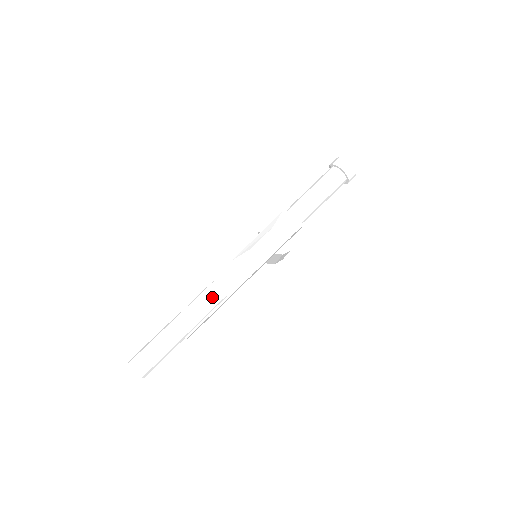
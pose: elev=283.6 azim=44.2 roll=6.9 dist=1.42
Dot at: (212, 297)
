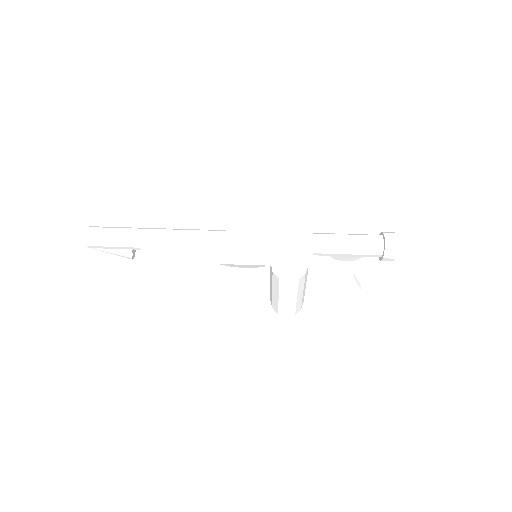
Dot at: (188, 235)
